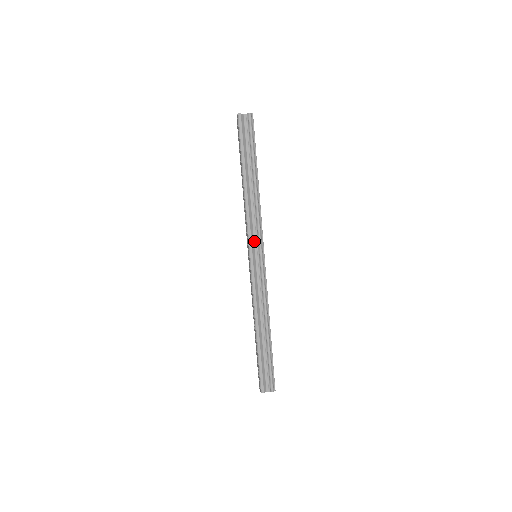
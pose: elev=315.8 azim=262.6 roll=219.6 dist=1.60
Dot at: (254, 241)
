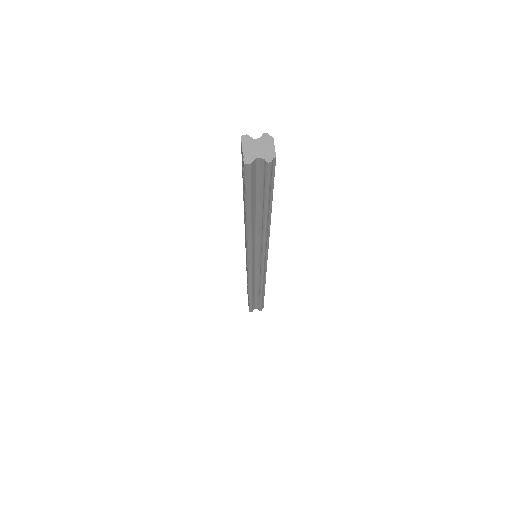
Dot at: (255, 255)
